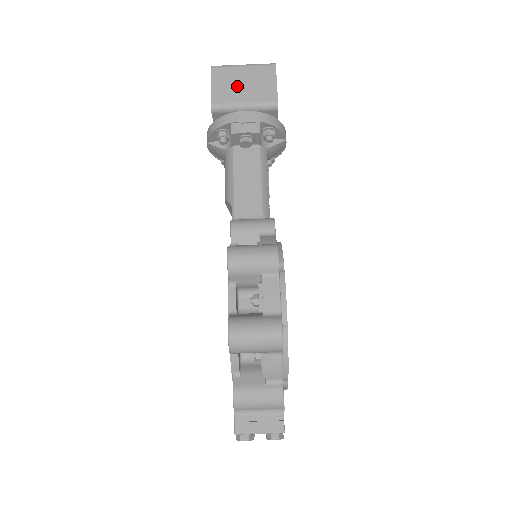
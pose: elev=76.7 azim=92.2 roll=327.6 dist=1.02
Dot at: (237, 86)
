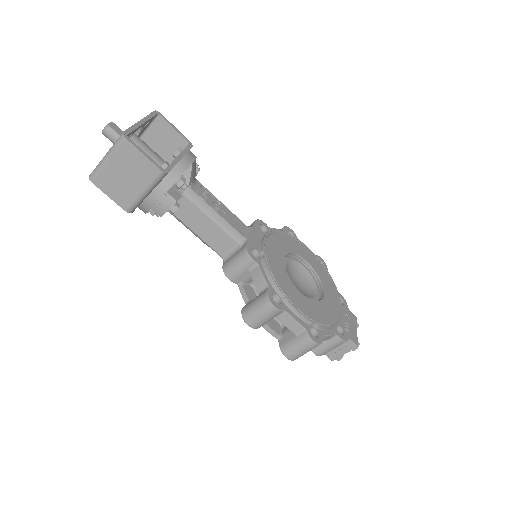
Dot at: (123, 182)
